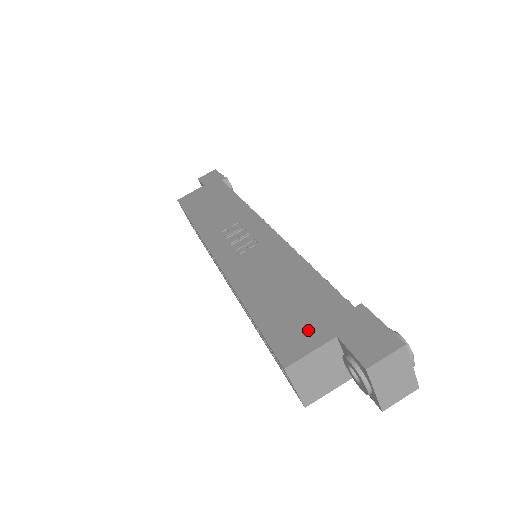
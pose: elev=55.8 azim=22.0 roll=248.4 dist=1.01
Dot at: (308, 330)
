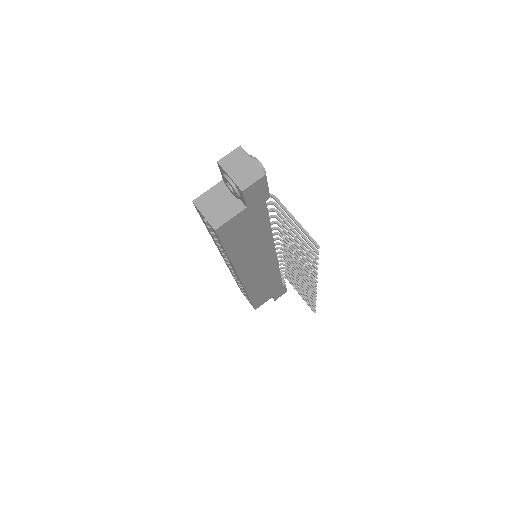
Dot at: occluded
